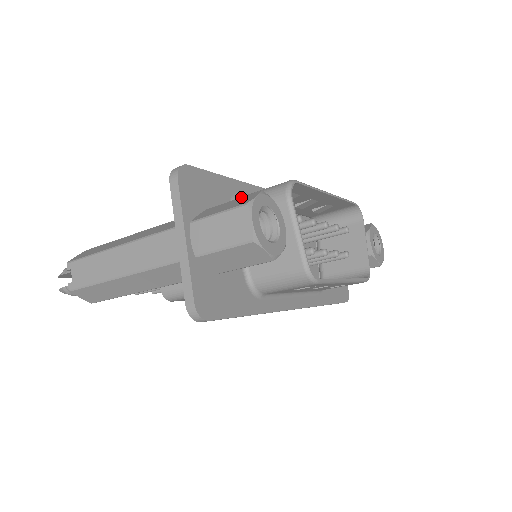
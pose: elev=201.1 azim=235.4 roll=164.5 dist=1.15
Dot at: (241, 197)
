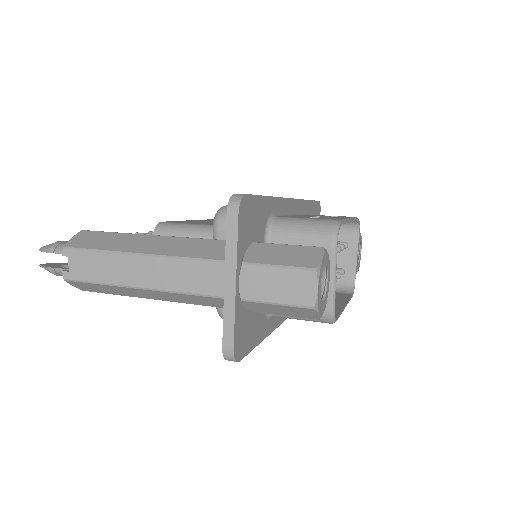
Dot at: (298, 245)
